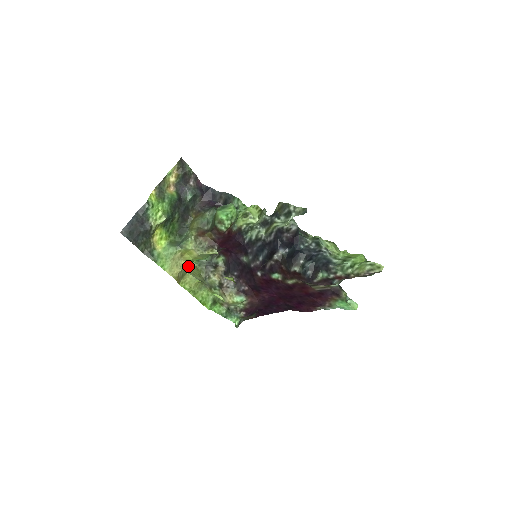
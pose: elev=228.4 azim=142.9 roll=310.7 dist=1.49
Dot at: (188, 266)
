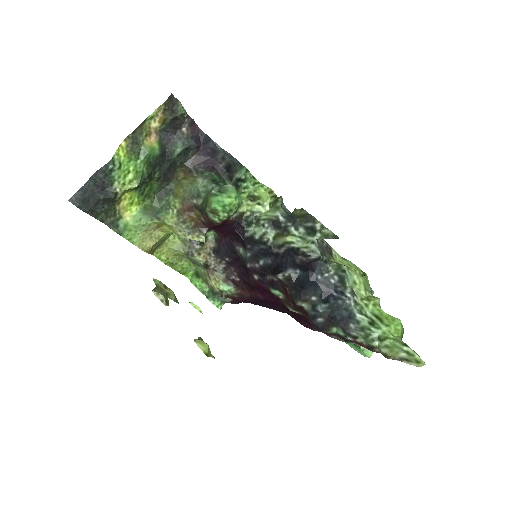
Dot at: (153, 289)
